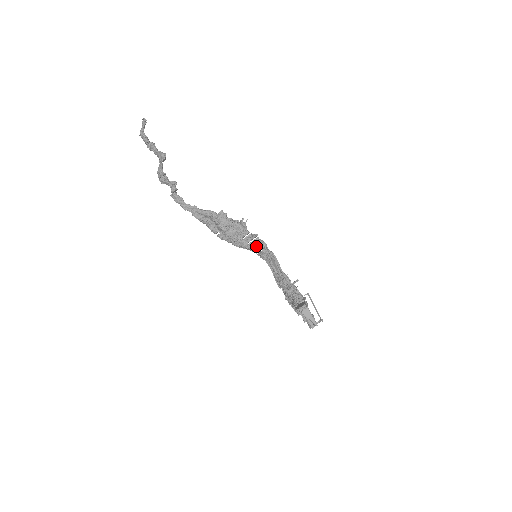
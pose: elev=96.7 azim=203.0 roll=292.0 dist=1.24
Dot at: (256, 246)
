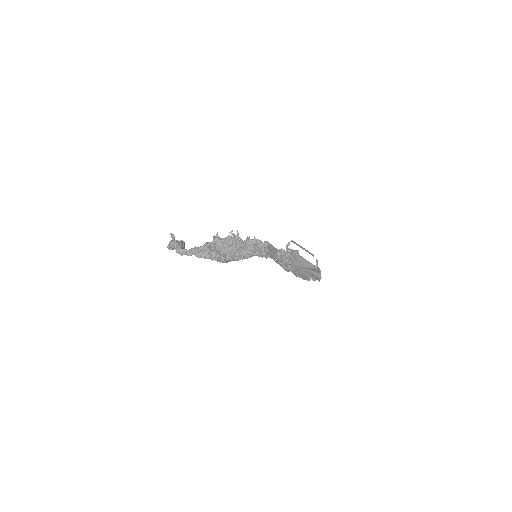
Dot at: (252, 247)
